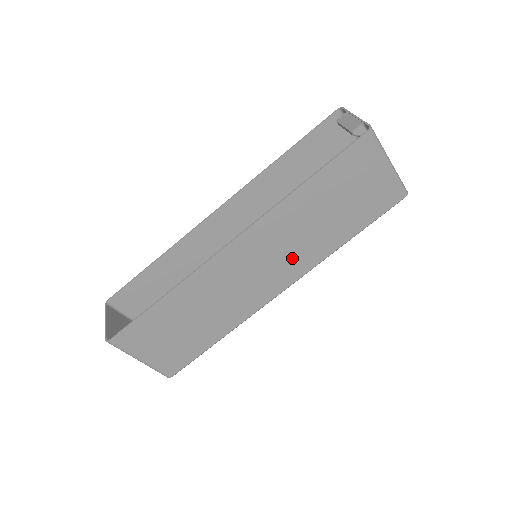
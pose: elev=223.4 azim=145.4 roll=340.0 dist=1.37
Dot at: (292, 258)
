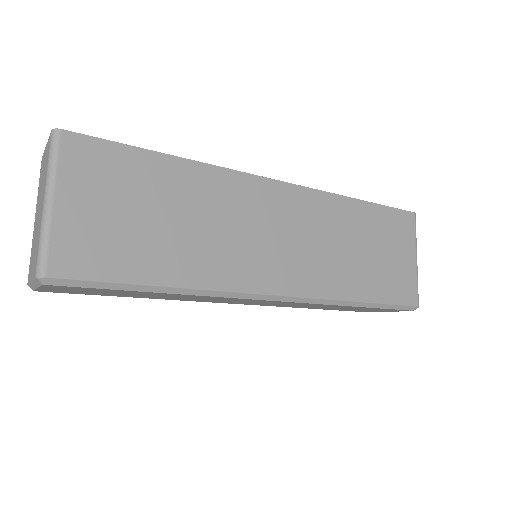
Dot at: (310, 262)
